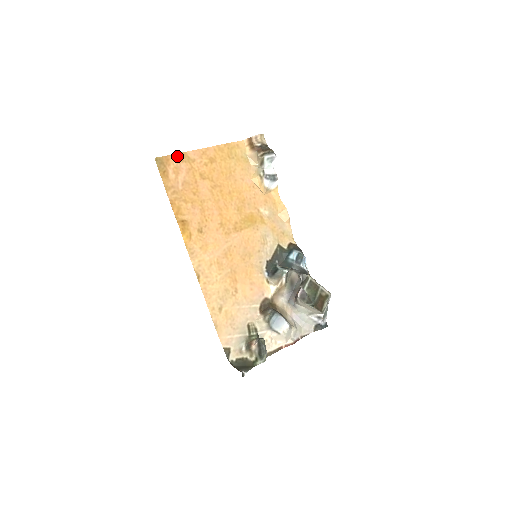
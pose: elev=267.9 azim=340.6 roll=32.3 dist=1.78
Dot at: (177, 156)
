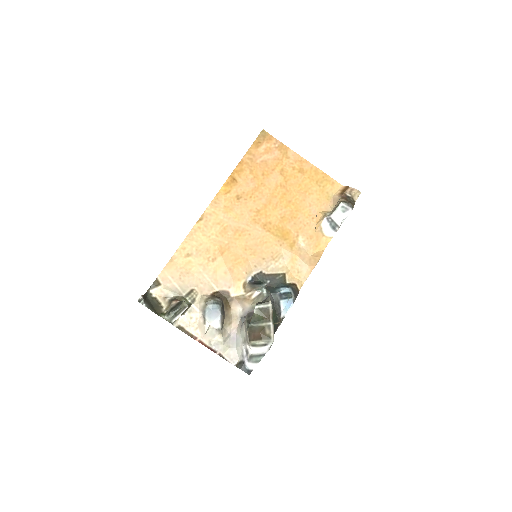
Dot at: (280, 144)
